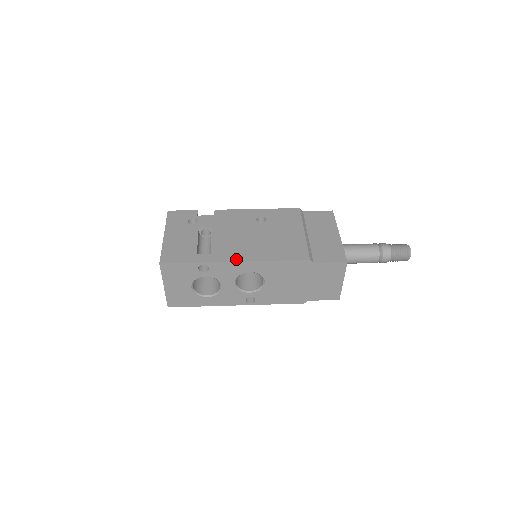
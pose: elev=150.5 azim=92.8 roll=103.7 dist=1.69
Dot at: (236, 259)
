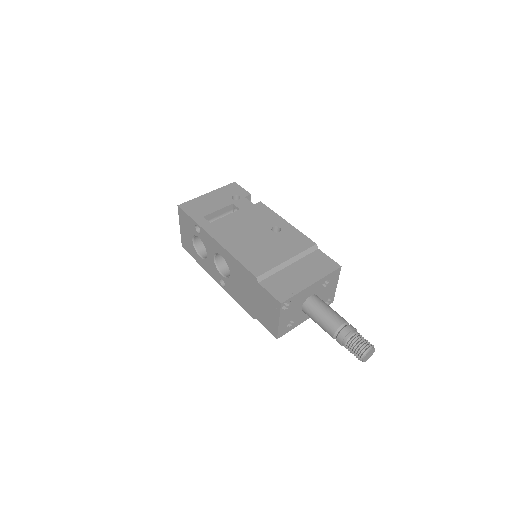
Dot at: (216, 237)
